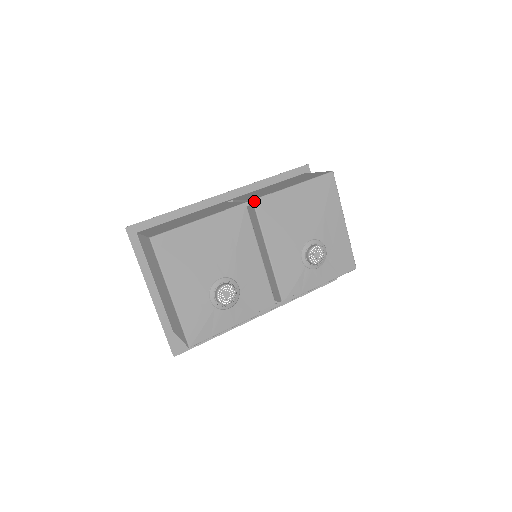
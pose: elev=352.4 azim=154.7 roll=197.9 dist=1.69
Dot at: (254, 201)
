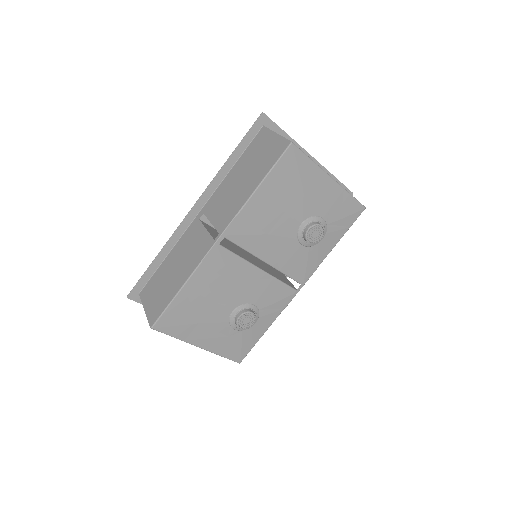
Dot at: (223, 235)
